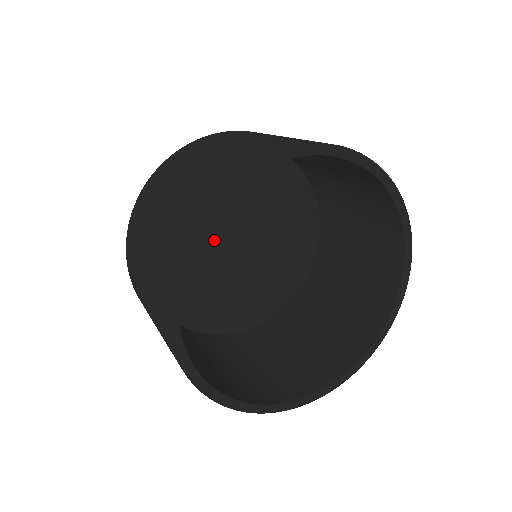
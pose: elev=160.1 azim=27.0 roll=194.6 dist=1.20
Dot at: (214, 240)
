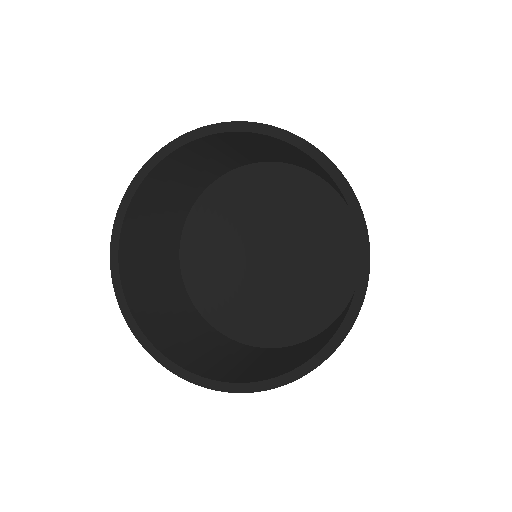
Dot at: (251, 256)
